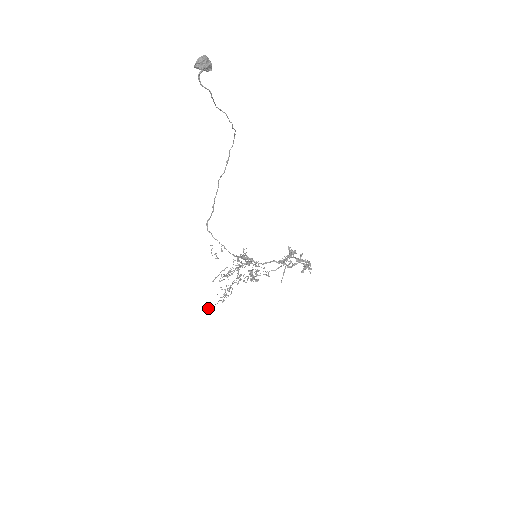
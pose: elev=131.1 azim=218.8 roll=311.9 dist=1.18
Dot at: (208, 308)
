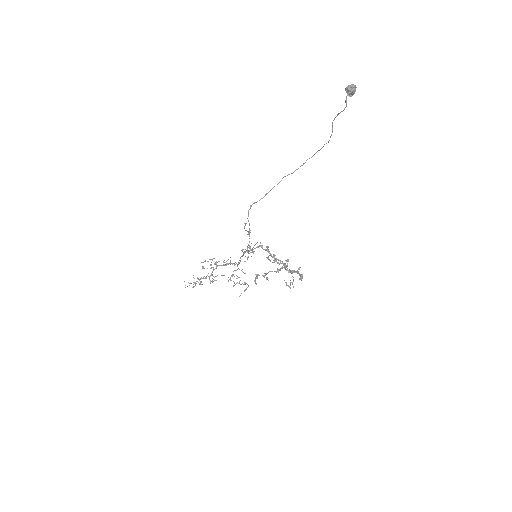
Dot at: occluded
